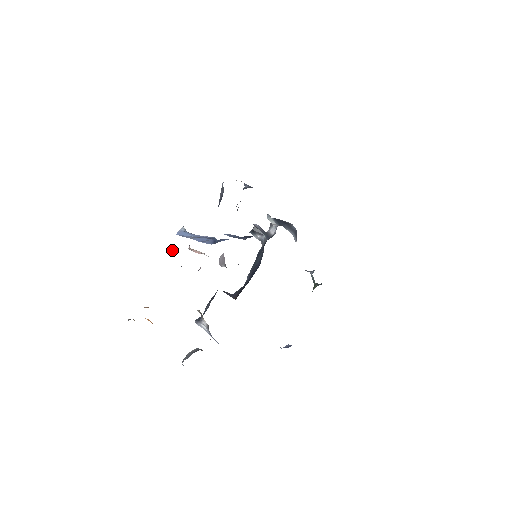
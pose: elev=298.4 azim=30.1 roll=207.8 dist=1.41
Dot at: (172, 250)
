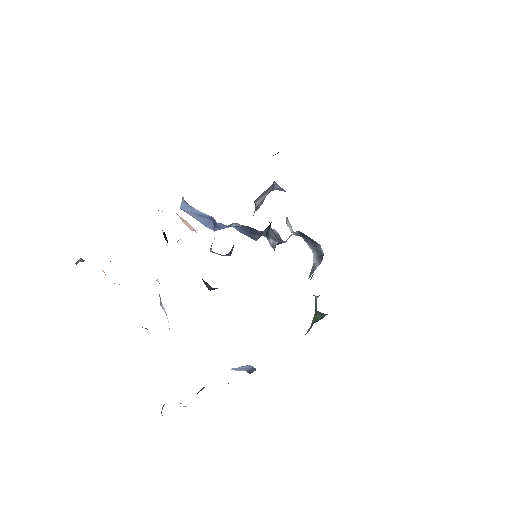
Dot at: occluded
